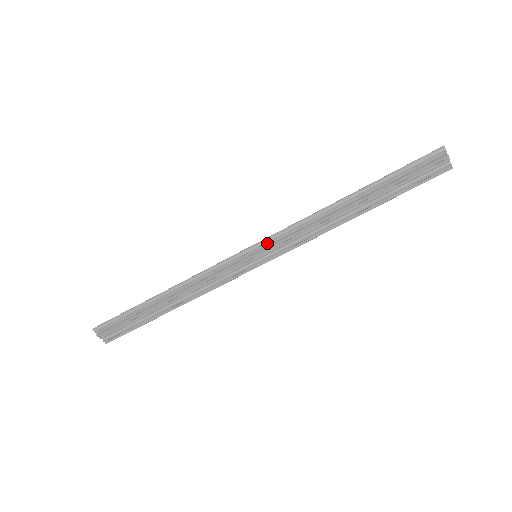
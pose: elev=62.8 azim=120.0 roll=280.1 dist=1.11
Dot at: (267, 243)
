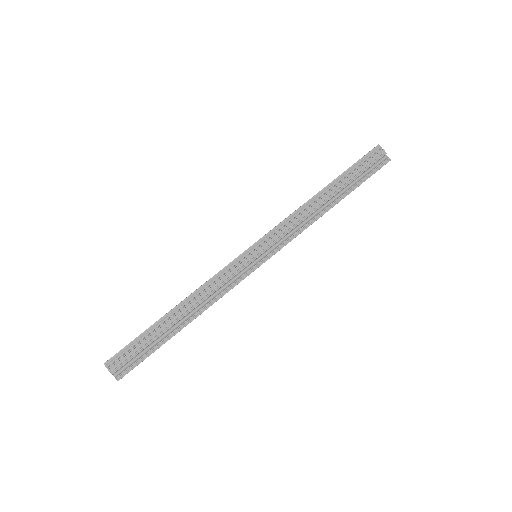
Dot at: (263, 241)
